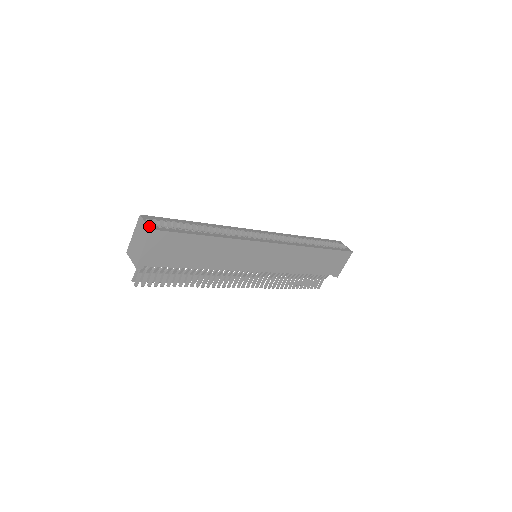
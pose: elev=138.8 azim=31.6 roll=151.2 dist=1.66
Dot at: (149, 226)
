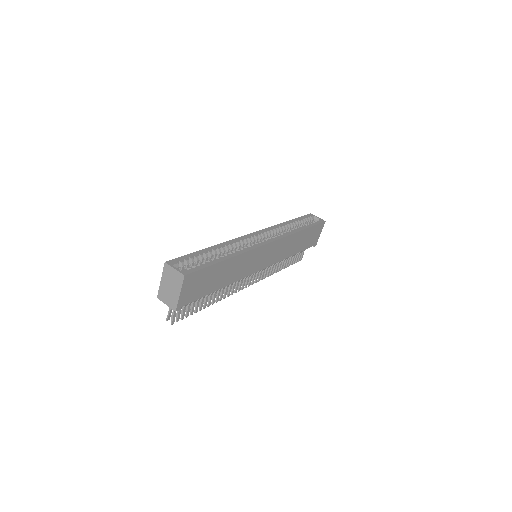
Dot at: (181, 272)
